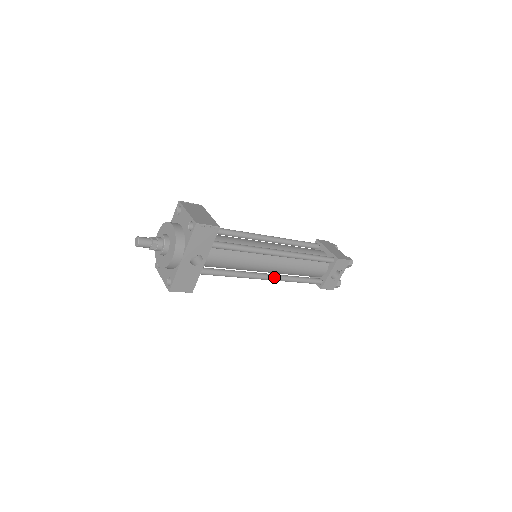
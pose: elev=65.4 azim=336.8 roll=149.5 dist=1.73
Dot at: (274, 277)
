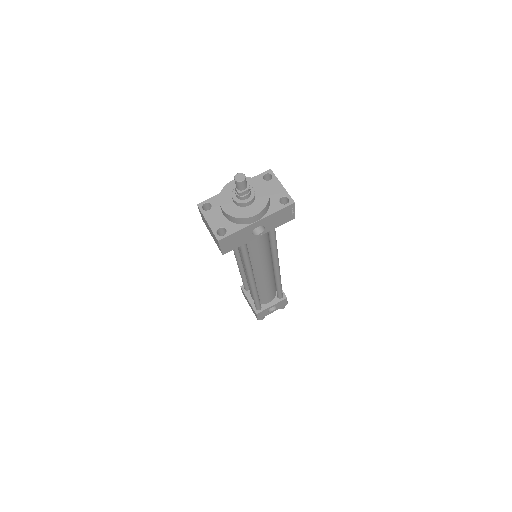
Dot at: (255, 283)
